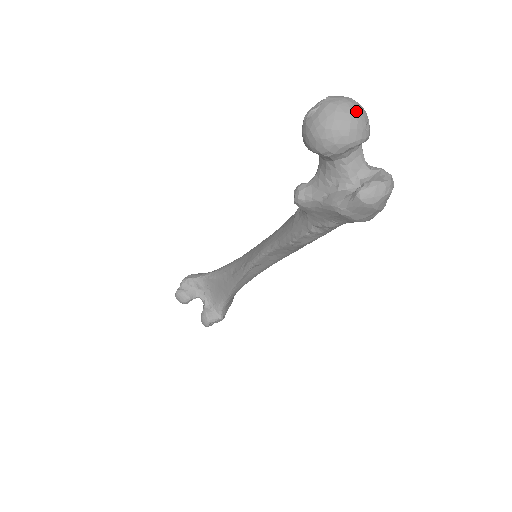
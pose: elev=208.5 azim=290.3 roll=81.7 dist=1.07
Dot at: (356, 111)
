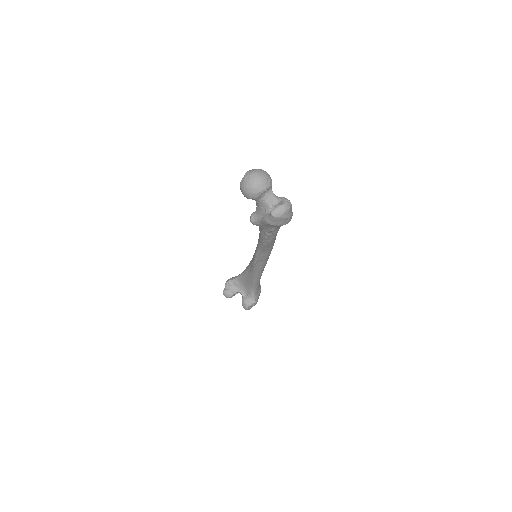
Dot at: (259, 176)
